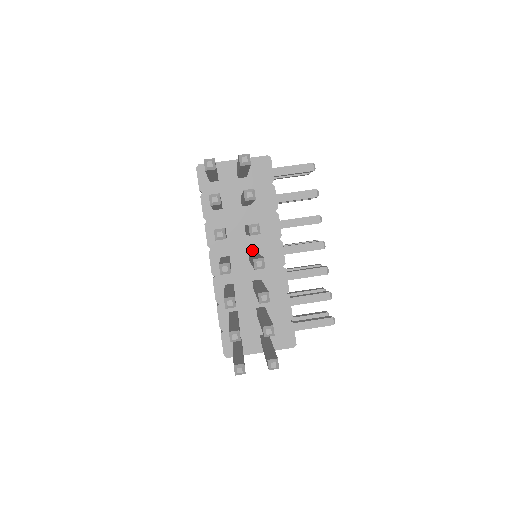
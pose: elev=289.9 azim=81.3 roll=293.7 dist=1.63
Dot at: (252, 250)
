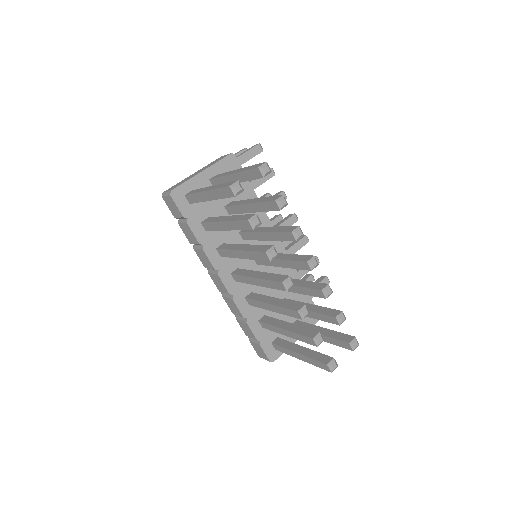
Dot at: occluded
